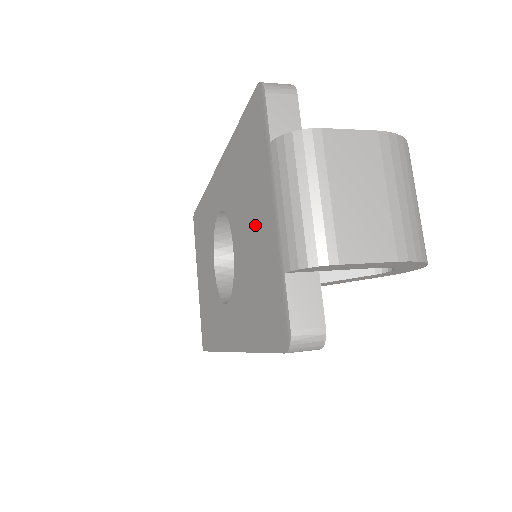
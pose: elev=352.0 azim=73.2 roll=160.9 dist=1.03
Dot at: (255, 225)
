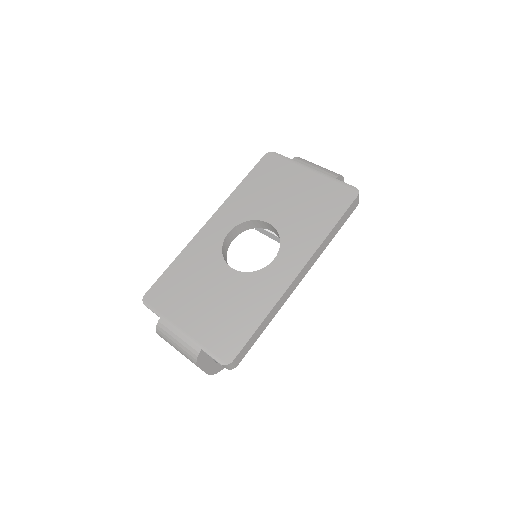
Dot at: (295, 189)
